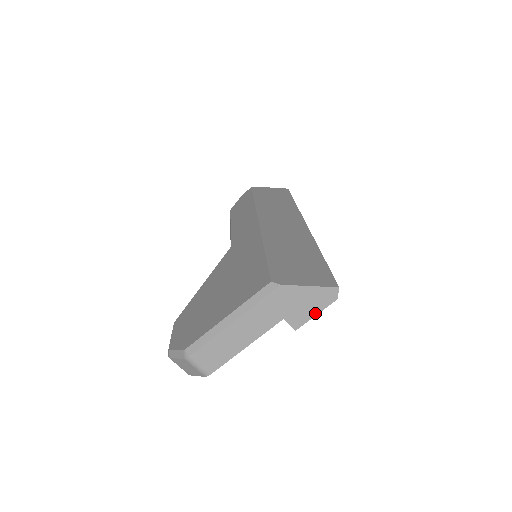
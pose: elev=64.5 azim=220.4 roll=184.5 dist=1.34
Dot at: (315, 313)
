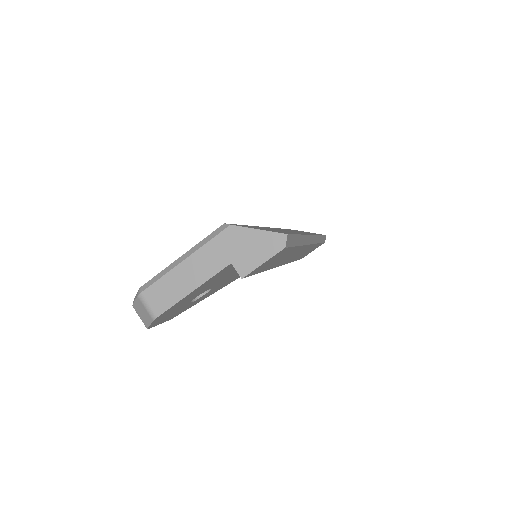
Dot at: (262, 261)
